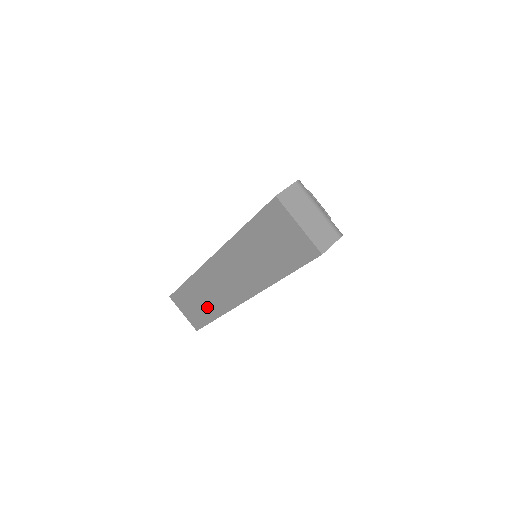
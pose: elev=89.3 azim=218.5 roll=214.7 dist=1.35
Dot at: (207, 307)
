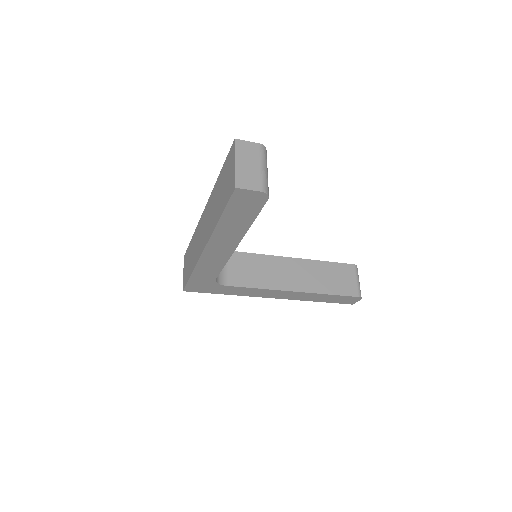
Dot at: (192, 262)
